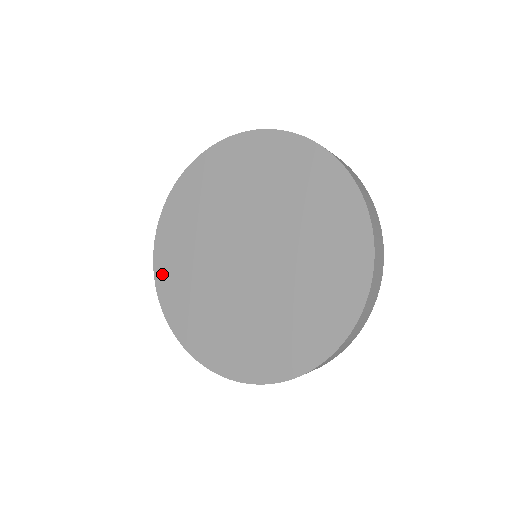
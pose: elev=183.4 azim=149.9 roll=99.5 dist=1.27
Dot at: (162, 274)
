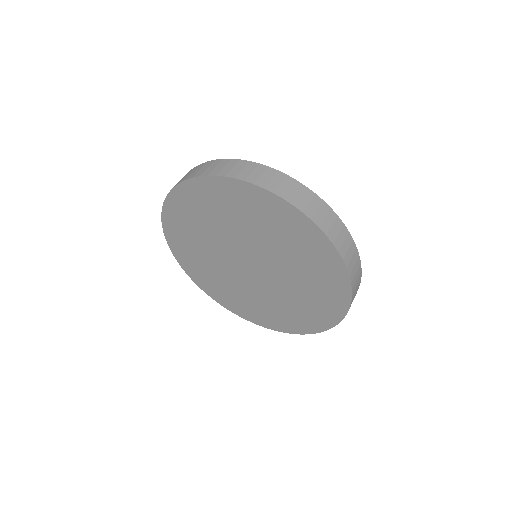
Dot at: (170, 218)
